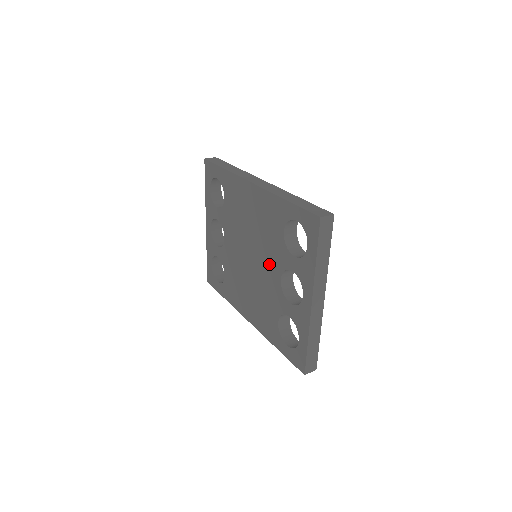
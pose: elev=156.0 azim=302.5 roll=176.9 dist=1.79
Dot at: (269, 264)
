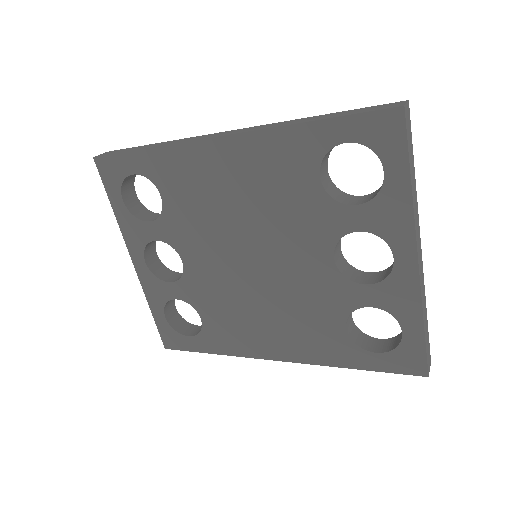
Dot at: (299, 248)
